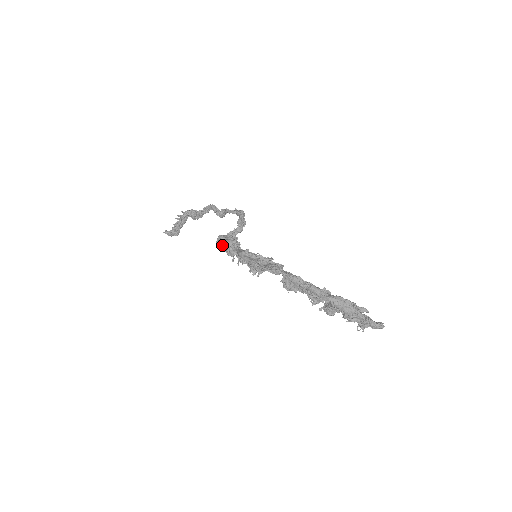
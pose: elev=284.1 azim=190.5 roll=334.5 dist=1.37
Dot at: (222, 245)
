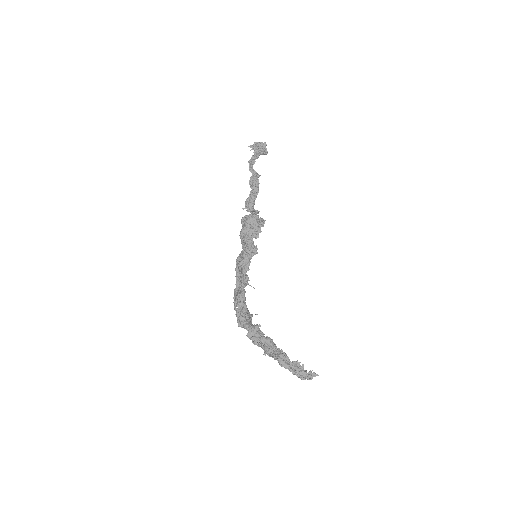
Dot at: occluded
